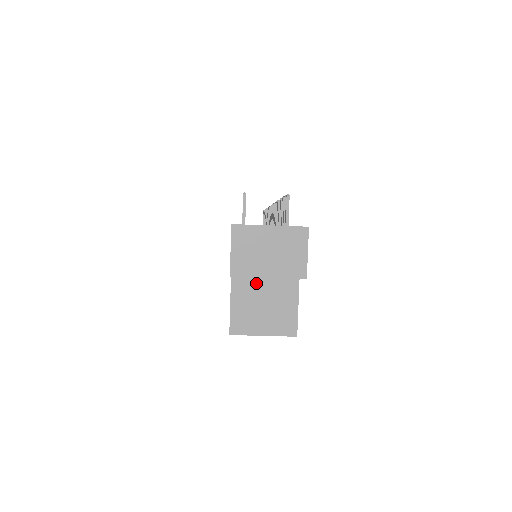
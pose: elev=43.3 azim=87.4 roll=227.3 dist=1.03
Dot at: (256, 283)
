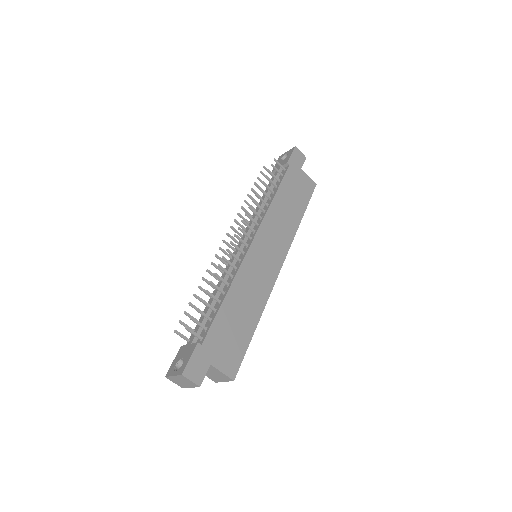
Dot at: occluded
